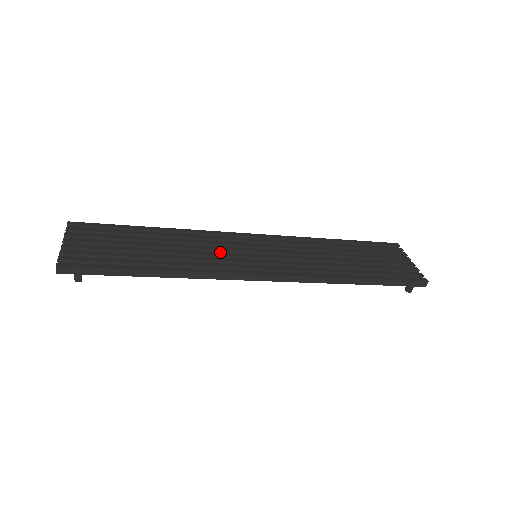
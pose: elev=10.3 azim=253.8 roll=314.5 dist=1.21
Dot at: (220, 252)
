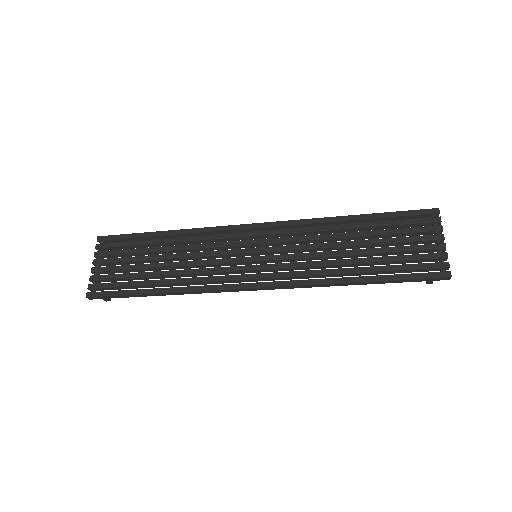
Dot at: (219, 259)
